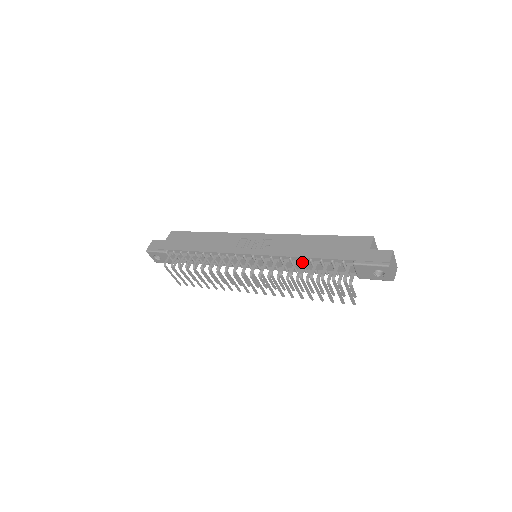
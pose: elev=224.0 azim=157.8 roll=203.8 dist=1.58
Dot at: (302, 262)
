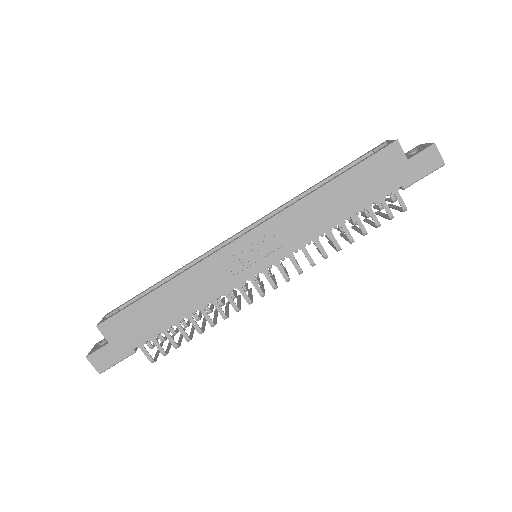
Dot at: (336, 226)
